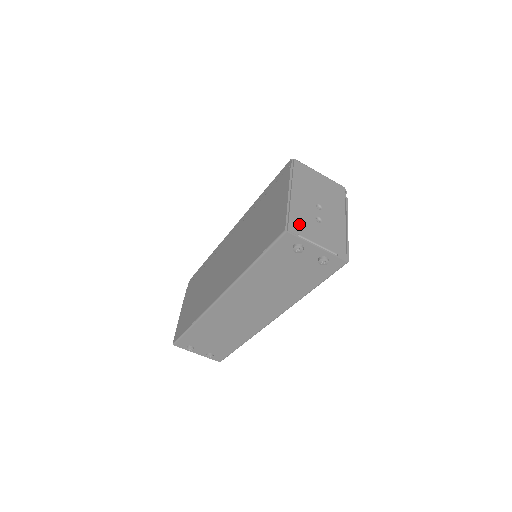
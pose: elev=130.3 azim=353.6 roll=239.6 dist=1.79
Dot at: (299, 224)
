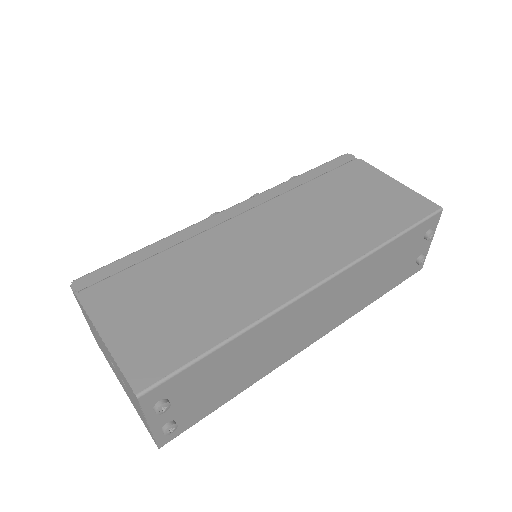
Dot at: occluded
